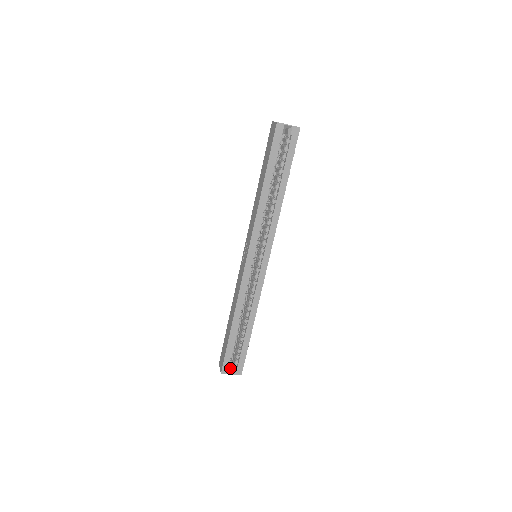
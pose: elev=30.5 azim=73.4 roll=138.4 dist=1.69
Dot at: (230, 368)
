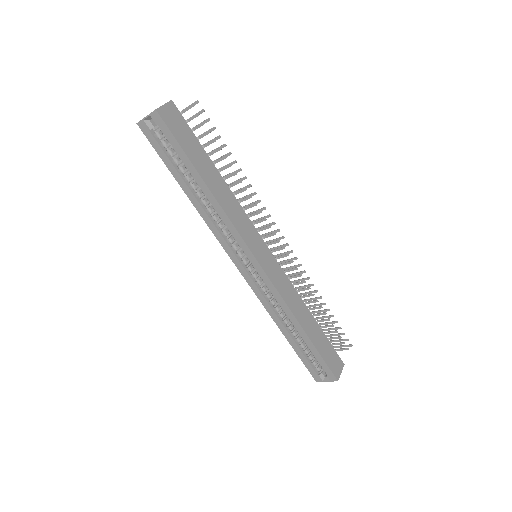
Dot at: (322, 375)
